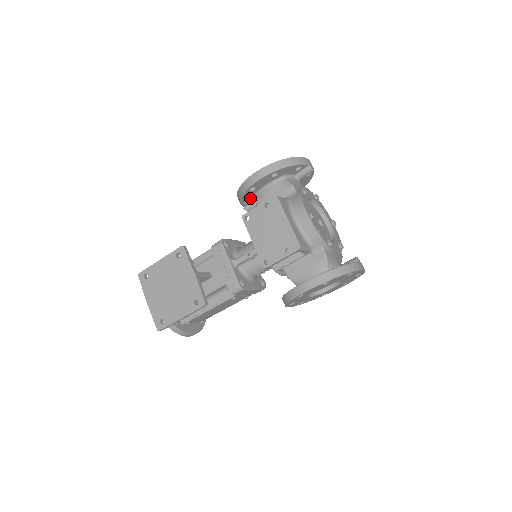
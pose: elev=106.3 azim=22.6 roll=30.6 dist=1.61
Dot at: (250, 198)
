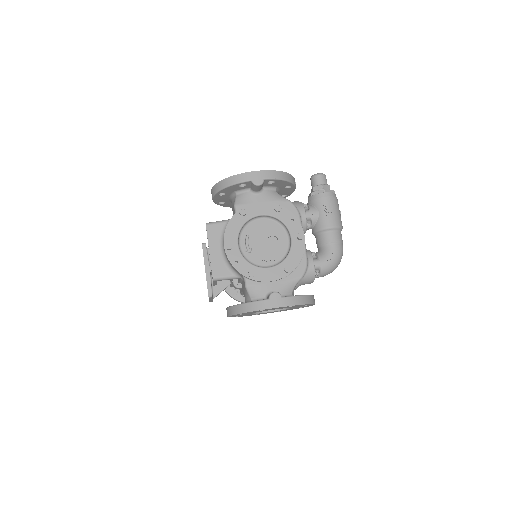
Dot at: occluded
